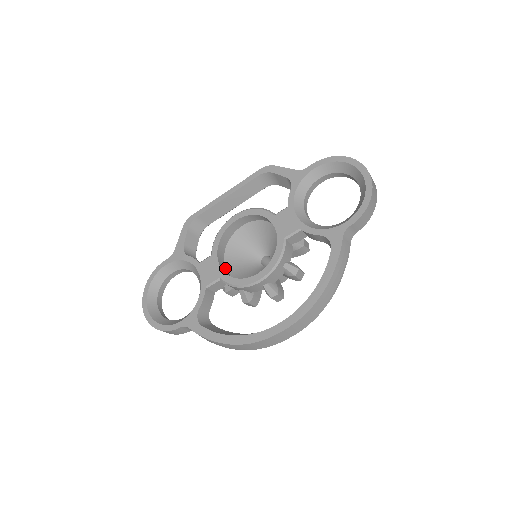
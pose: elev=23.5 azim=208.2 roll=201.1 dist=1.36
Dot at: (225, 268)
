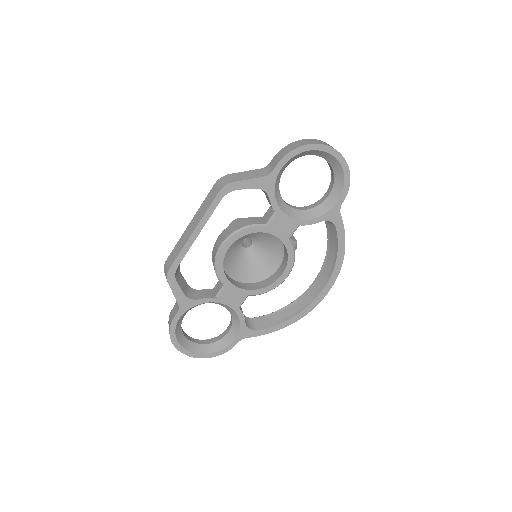
Dot at: (237, 282)
